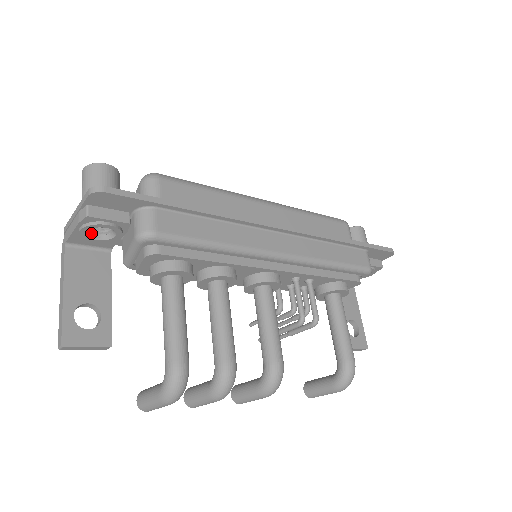
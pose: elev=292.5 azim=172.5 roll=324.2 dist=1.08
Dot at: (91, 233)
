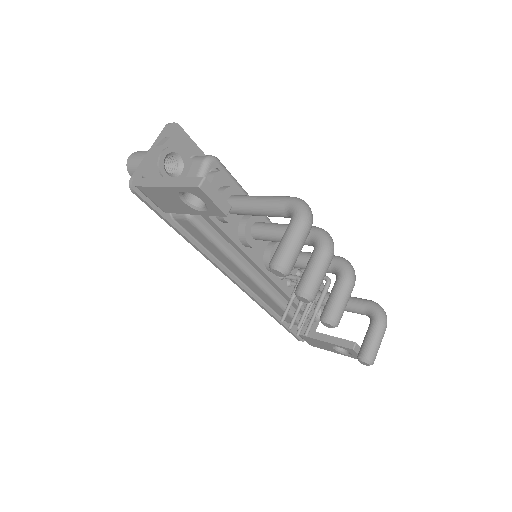
Dot at: (164, 167)
